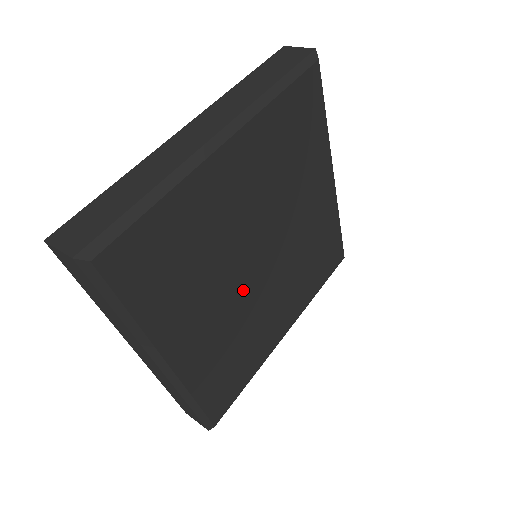
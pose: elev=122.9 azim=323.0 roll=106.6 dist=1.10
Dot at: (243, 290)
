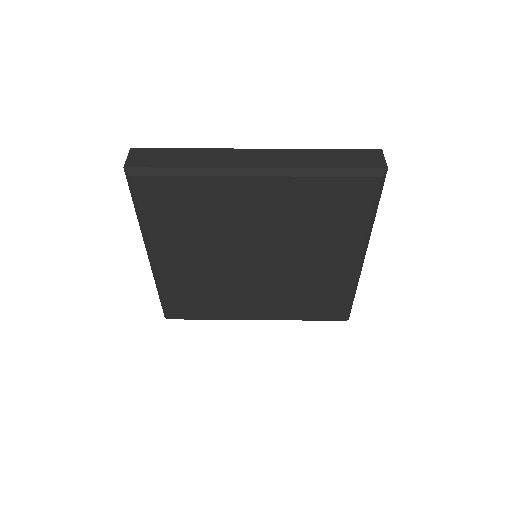
Dot at: (229, 266)
